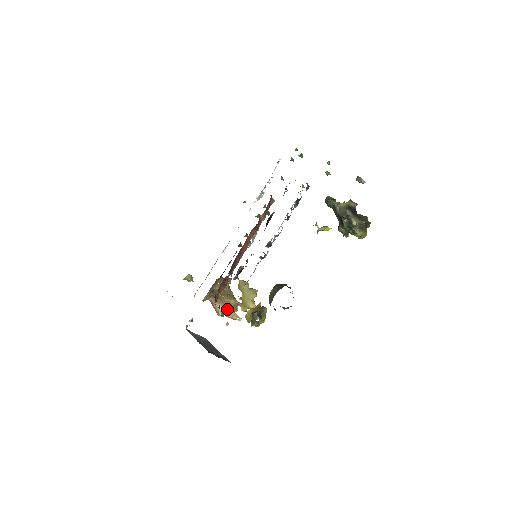
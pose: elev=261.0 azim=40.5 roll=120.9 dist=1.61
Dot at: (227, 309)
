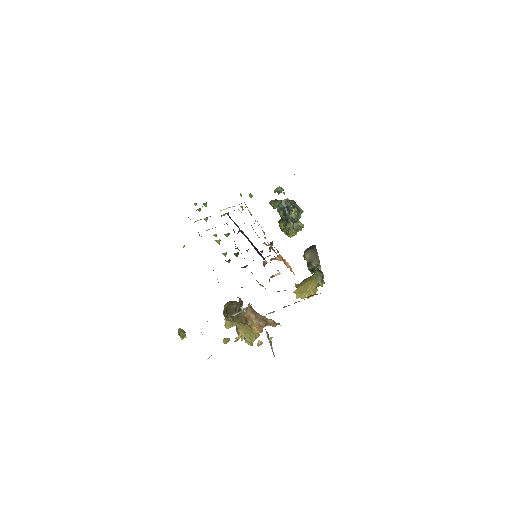
Dot at: (264, 317)
